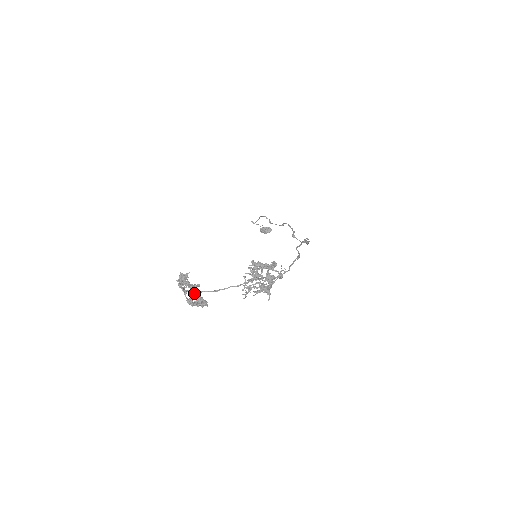
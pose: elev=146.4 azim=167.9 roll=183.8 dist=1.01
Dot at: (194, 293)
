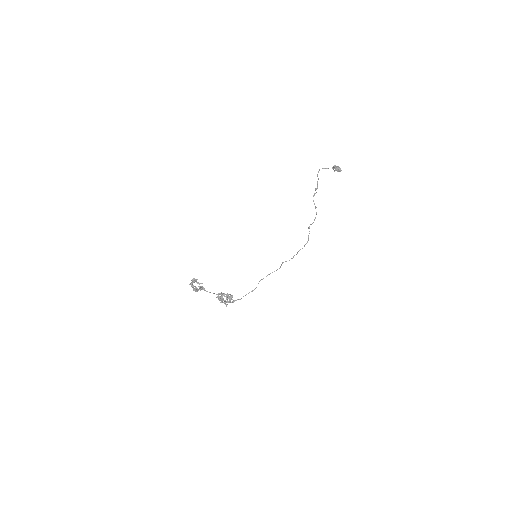
Dot at: (197, 288)
